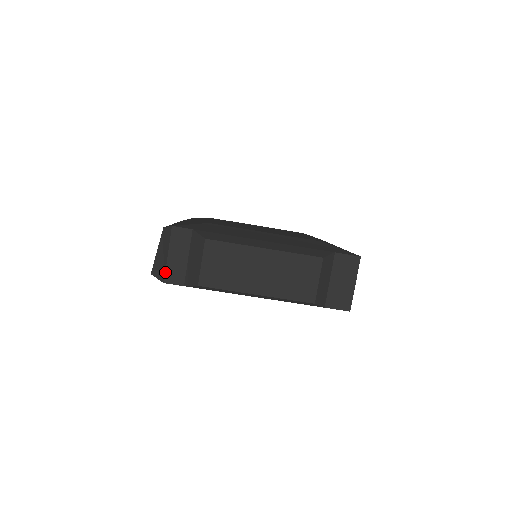
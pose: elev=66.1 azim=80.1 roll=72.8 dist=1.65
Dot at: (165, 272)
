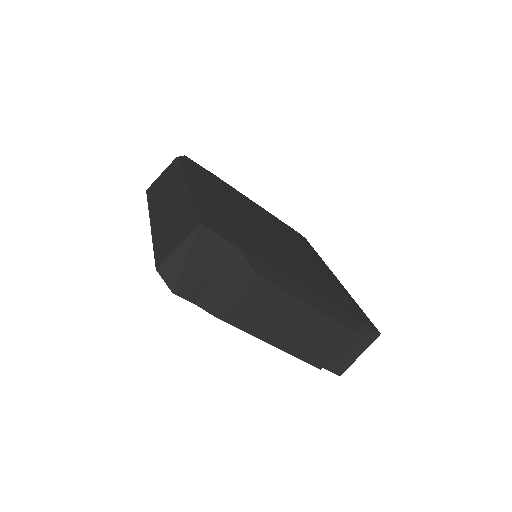
Dot at: (181, 282)
